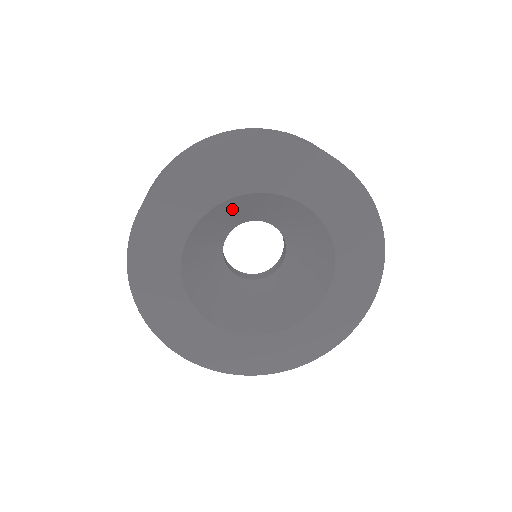
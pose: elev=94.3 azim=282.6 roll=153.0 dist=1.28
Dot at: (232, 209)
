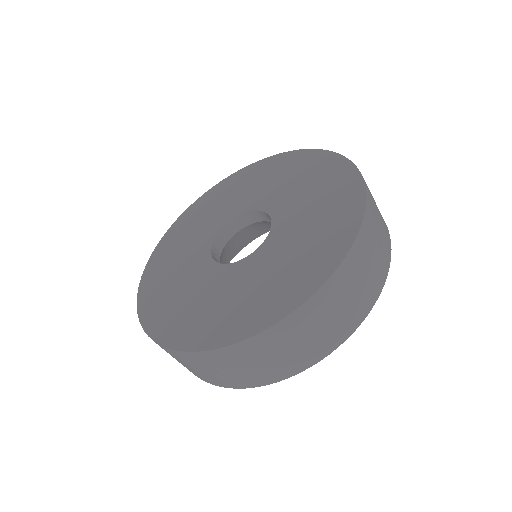
Dot at: occluded
